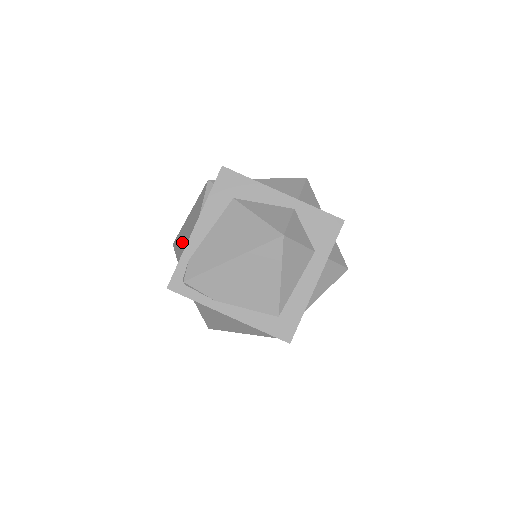
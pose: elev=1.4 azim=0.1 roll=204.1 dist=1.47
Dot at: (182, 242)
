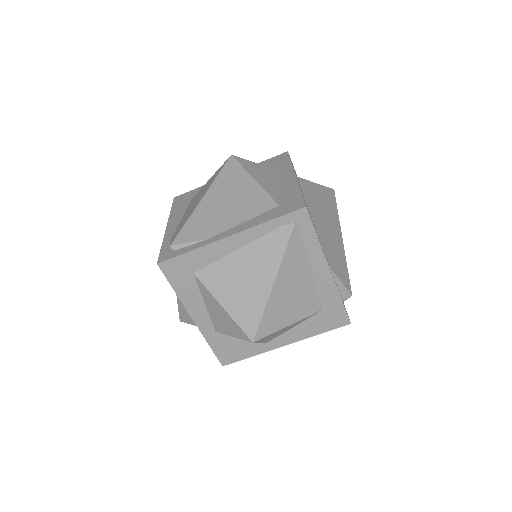
Dot at: occluded
